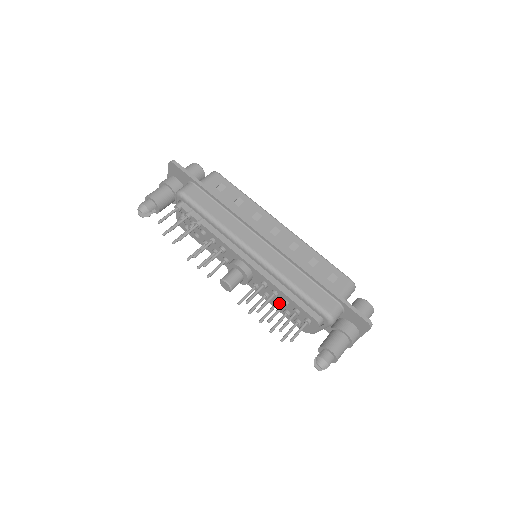
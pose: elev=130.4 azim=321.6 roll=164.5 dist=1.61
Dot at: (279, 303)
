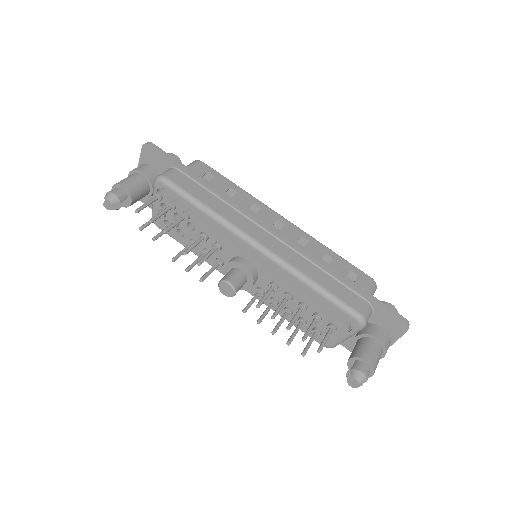
Dot at: (292, 310)
